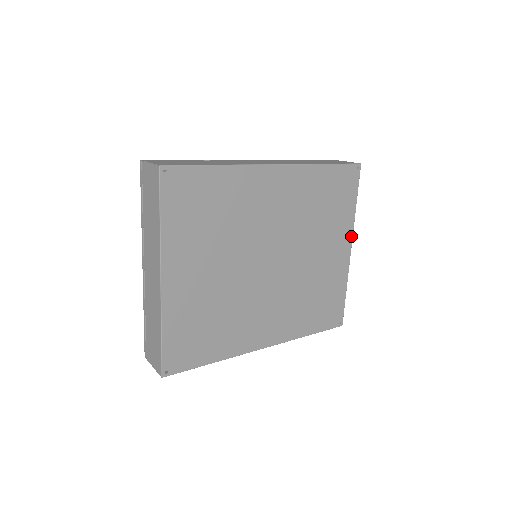
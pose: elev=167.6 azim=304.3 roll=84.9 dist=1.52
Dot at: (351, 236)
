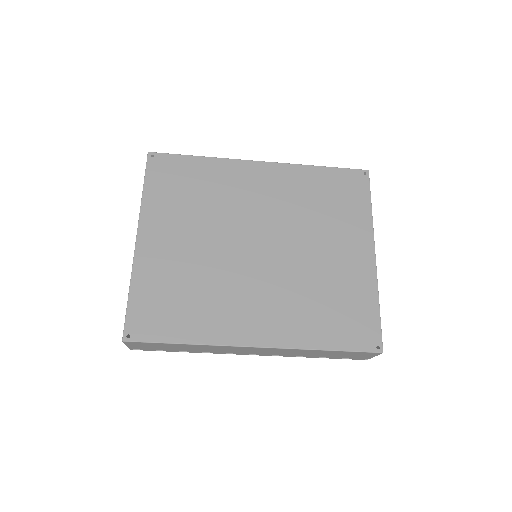
Dot at: (372, 239)
